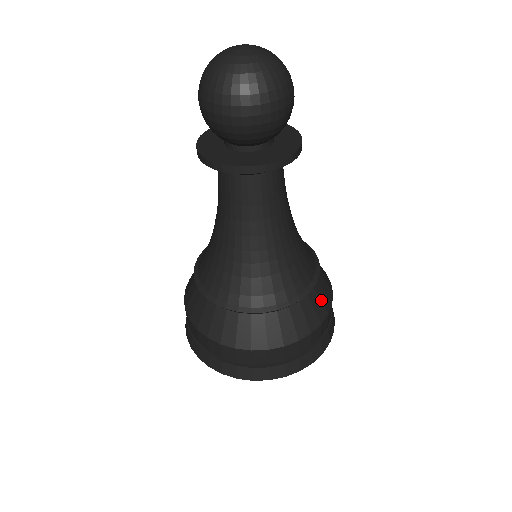
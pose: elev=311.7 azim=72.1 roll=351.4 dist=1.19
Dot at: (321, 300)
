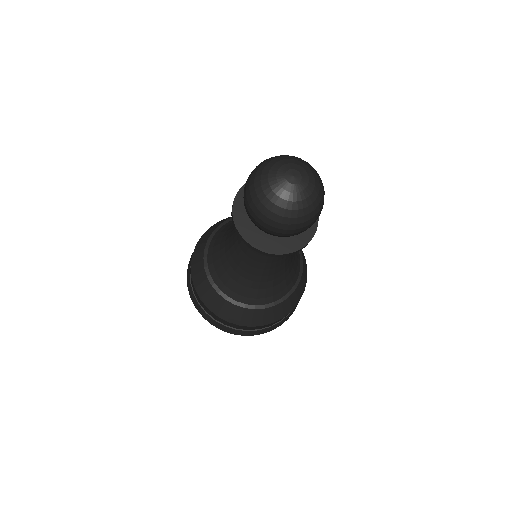
Dot at: (303, 275)
